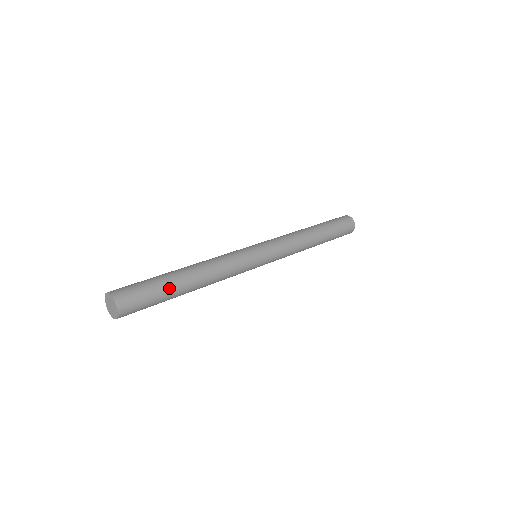
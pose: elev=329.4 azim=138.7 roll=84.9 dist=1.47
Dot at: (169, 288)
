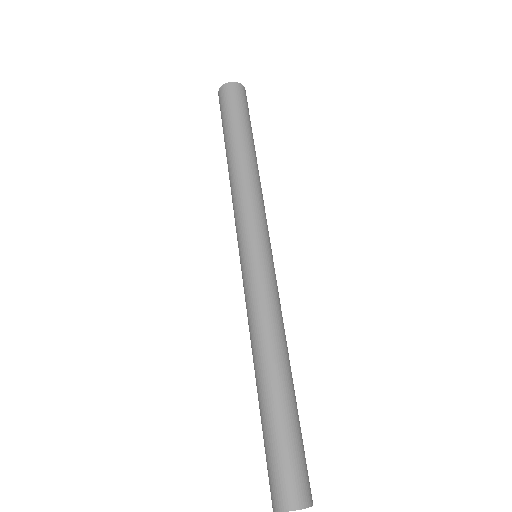
Dot at: (297, 416)
